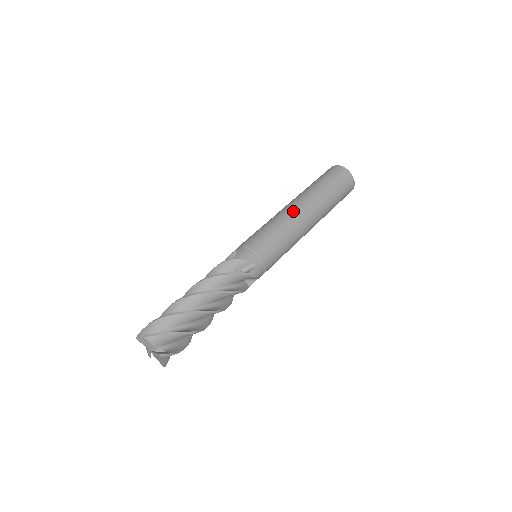
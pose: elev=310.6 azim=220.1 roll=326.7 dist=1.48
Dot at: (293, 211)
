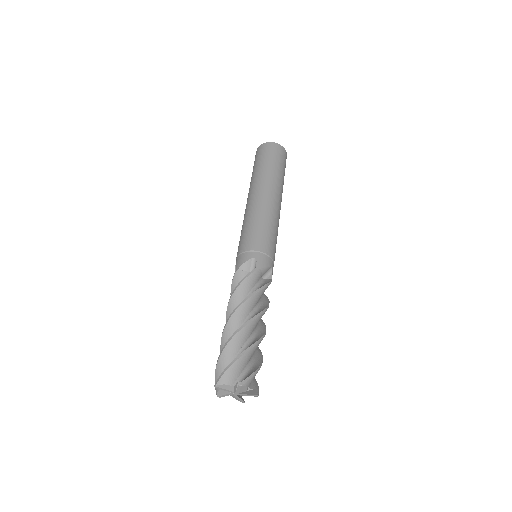
Dot at: (272, 202)
